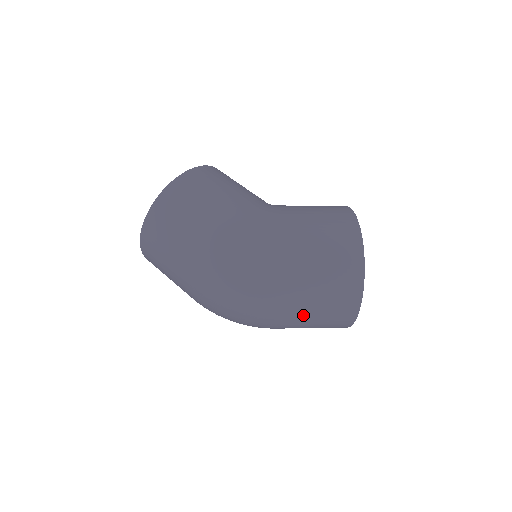
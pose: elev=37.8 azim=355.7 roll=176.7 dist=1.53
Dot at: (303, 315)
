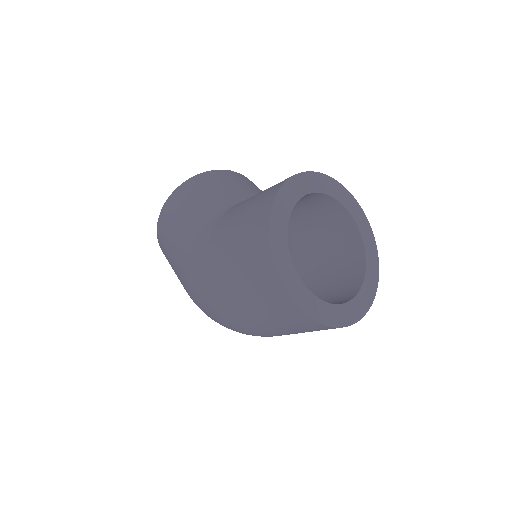
Dot at: (280, 333)
